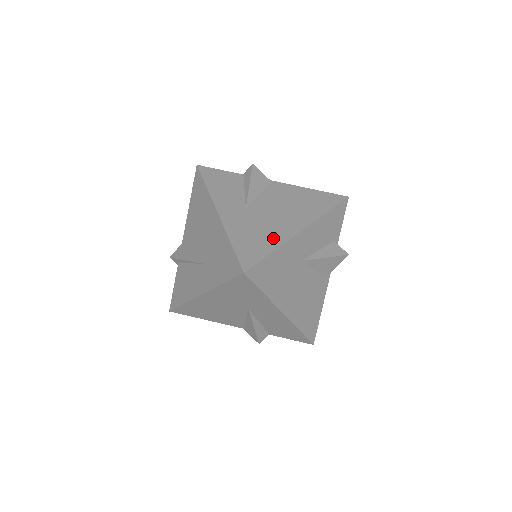
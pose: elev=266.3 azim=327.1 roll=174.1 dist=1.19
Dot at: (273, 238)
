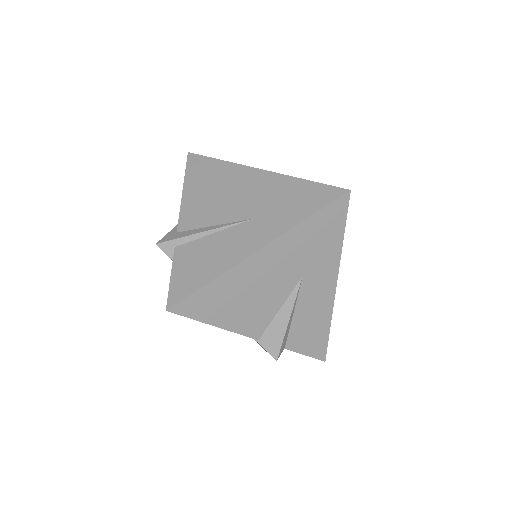
Dot at: occluded
